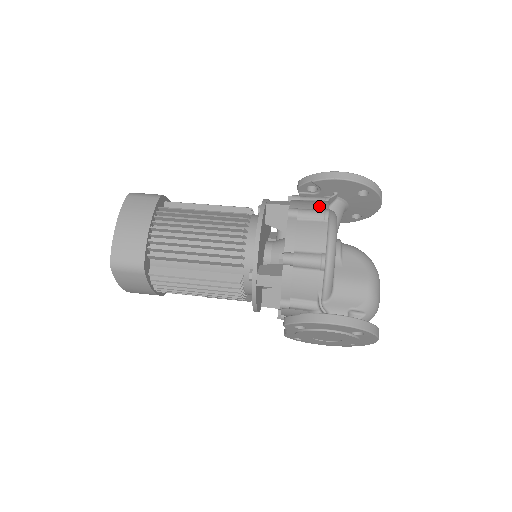
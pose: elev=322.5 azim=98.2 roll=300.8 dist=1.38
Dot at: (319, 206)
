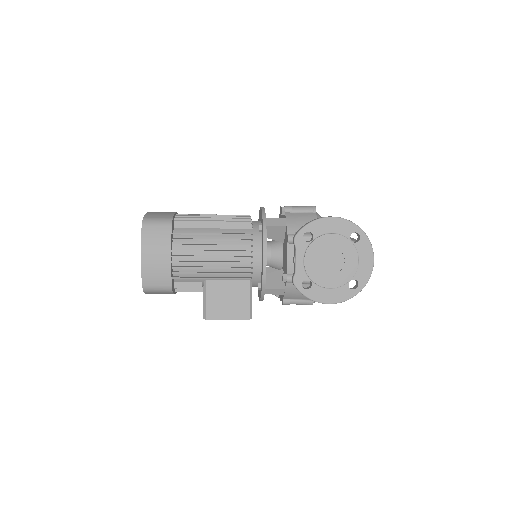
Dot at: occluded
